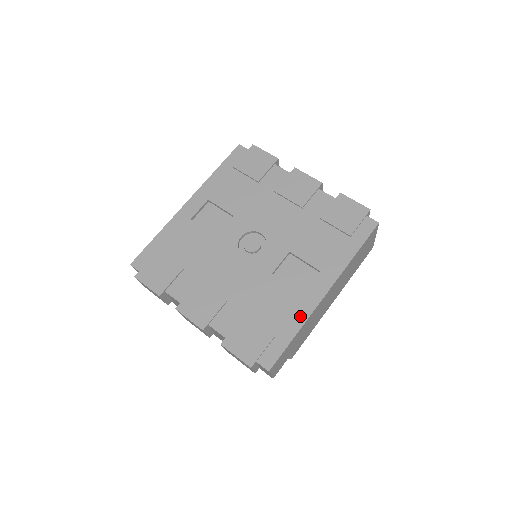
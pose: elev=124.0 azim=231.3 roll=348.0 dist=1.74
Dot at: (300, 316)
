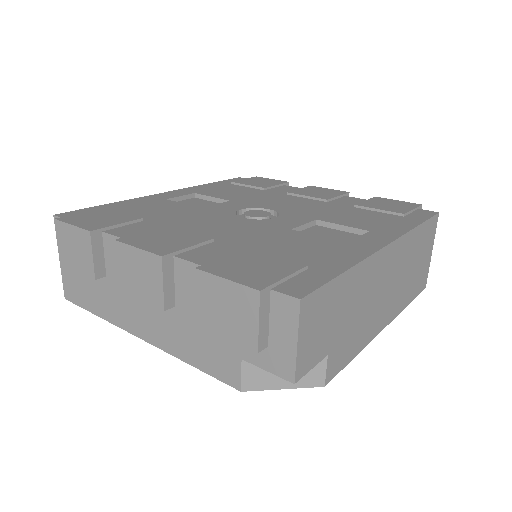
Dot at: (350, 256)
